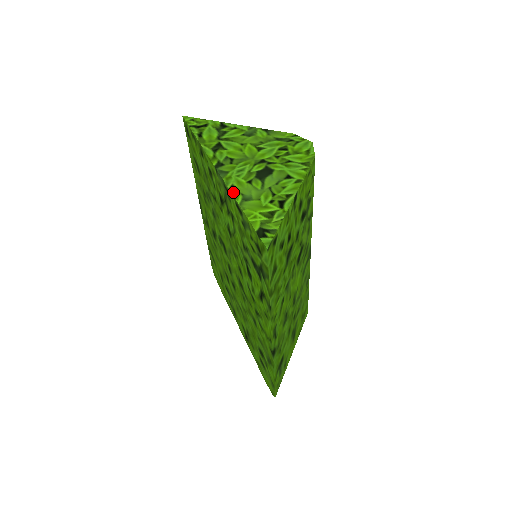
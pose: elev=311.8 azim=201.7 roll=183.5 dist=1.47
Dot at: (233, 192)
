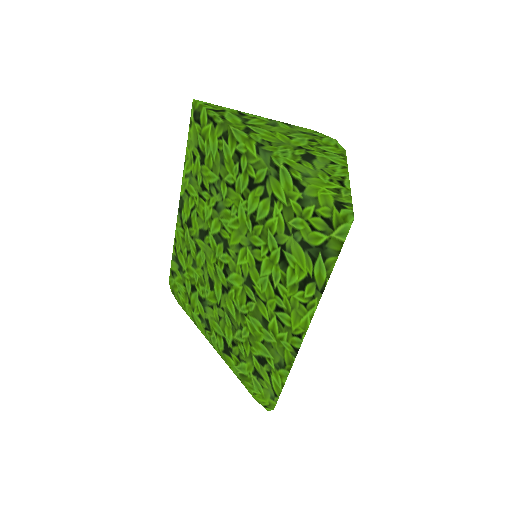
Dot at: (289, 169)
